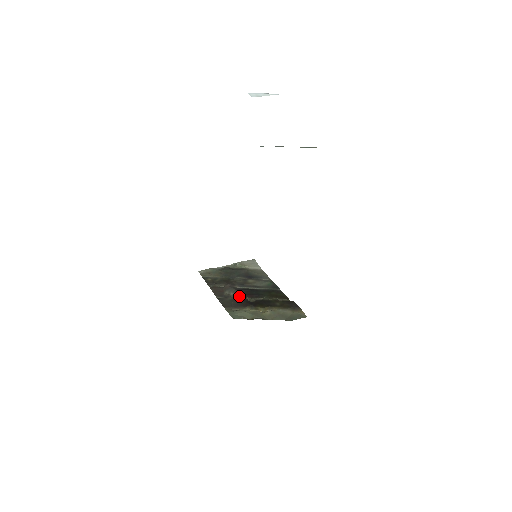
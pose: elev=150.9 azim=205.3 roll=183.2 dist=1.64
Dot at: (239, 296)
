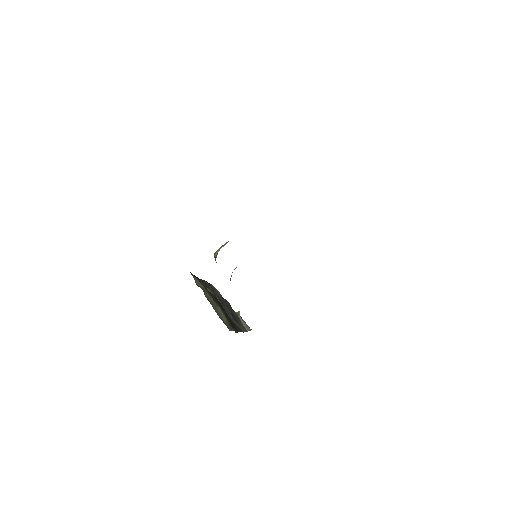
Dot at: (211, 294)
